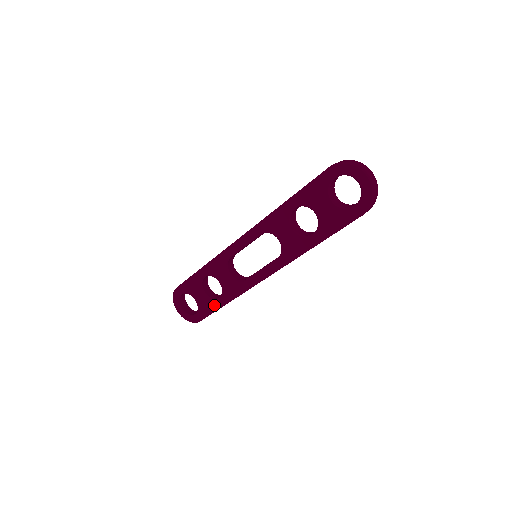
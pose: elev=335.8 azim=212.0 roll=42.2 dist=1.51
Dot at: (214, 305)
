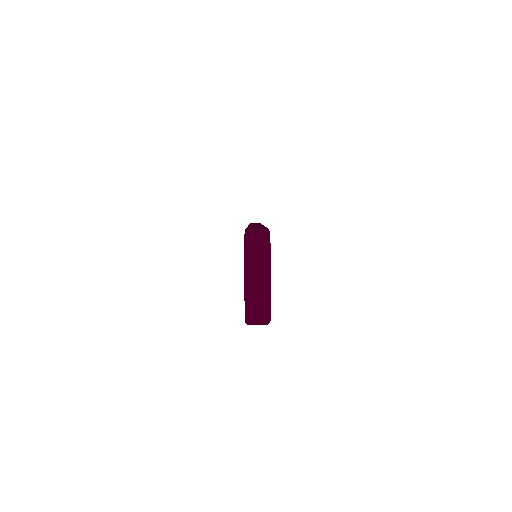
Dot at: occluded
